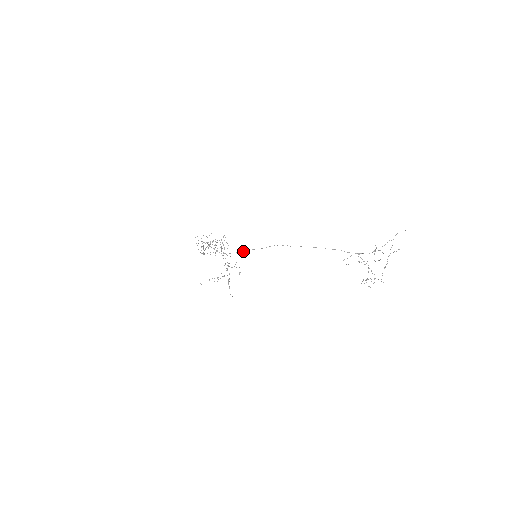
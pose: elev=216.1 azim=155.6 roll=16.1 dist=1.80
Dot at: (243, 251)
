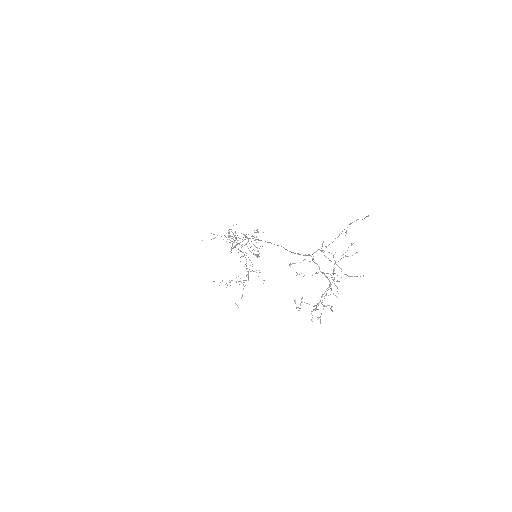
Dot at: (234, 246)
